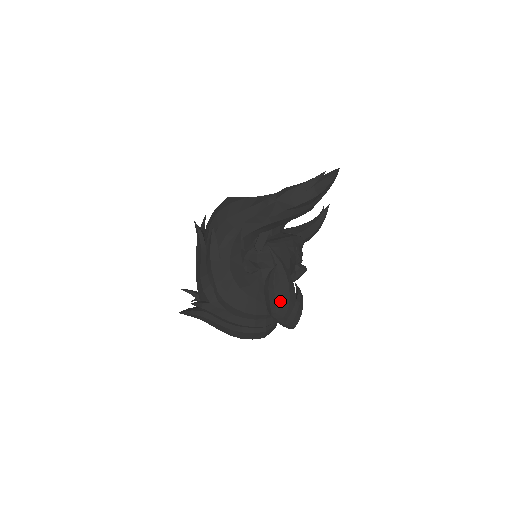
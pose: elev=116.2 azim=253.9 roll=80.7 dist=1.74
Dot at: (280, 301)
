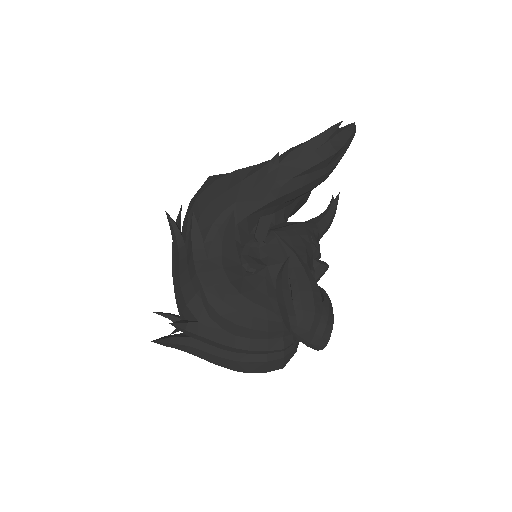
Dot at: (301, 307)
